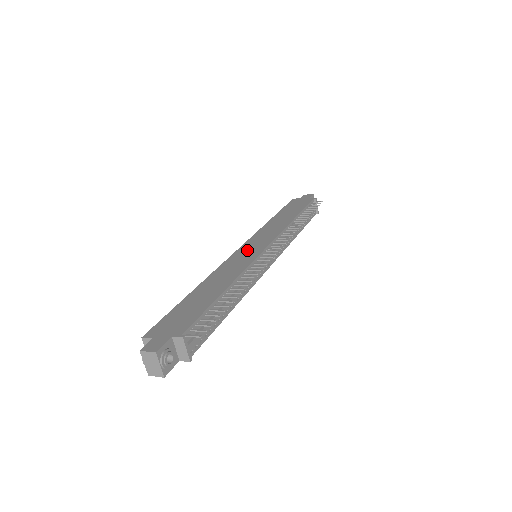
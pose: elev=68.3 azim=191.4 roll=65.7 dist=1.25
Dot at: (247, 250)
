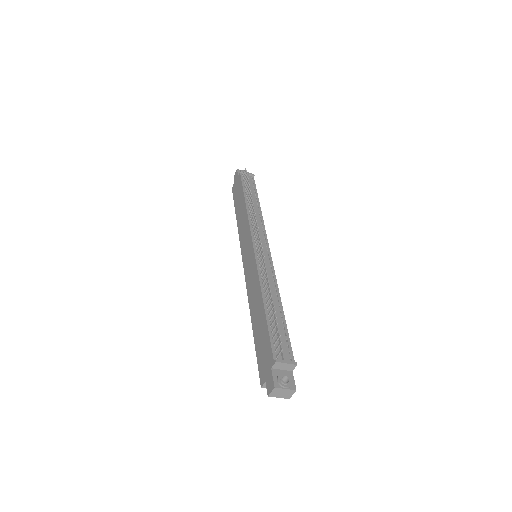
Dot at: (247, 261)
